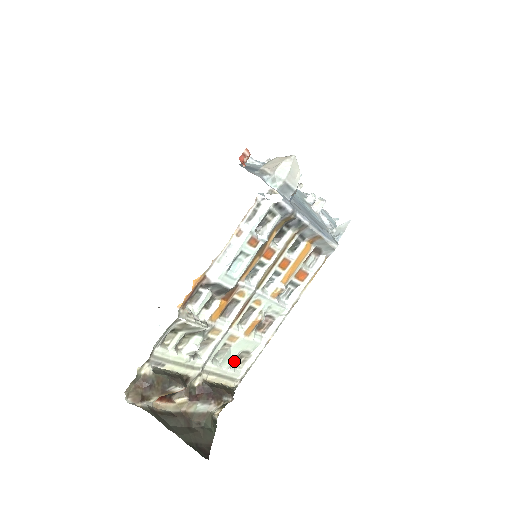
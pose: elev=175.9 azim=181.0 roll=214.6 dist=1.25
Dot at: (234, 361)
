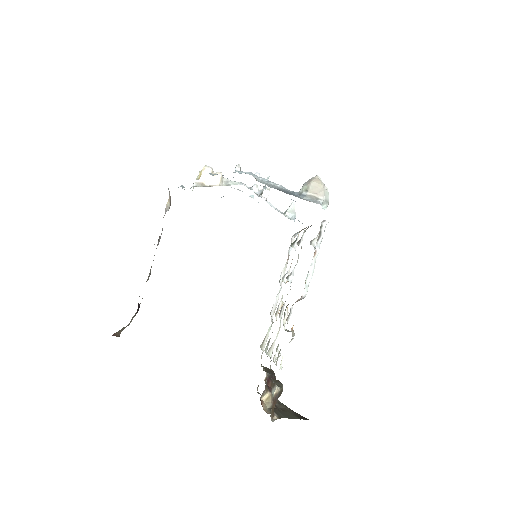
Dot at: occluded
